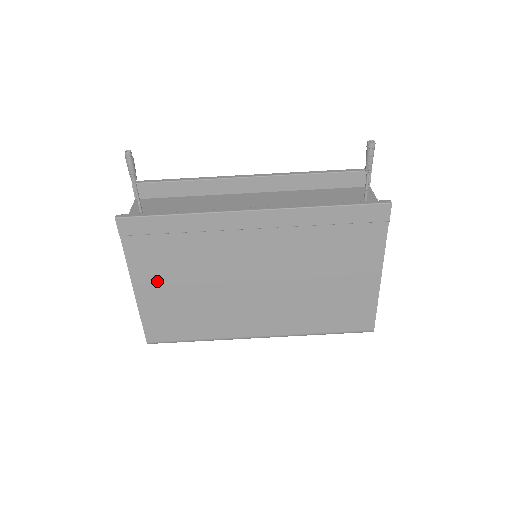
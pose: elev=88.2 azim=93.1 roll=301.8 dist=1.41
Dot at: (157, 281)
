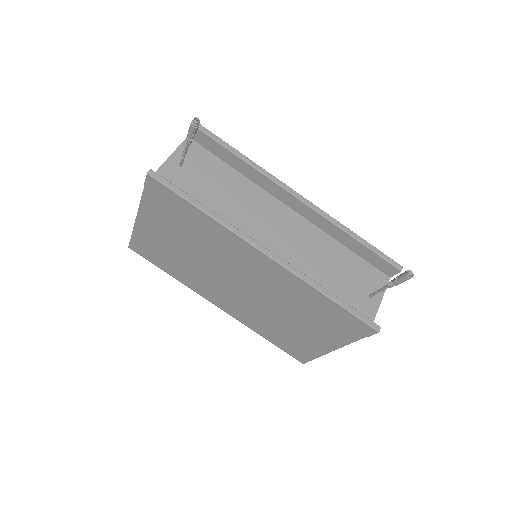
Dot at: (159, 227)
